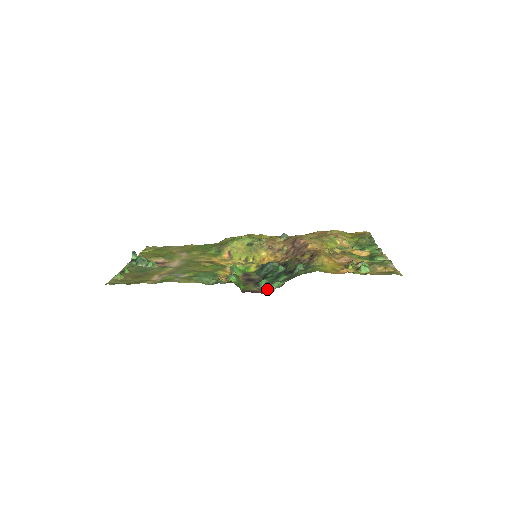
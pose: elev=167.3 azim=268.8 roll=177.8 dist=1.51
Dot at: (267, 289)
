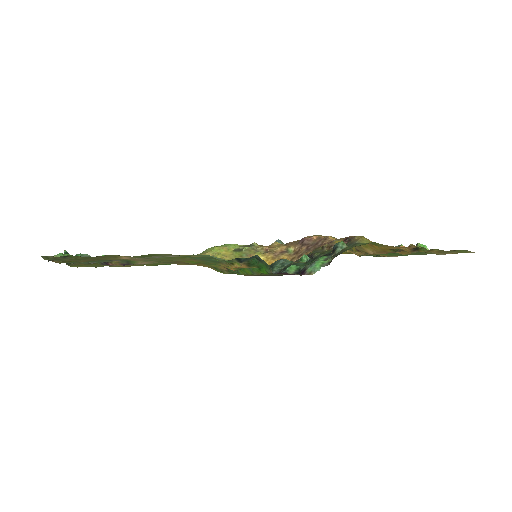
Dot at: (307, 270)
